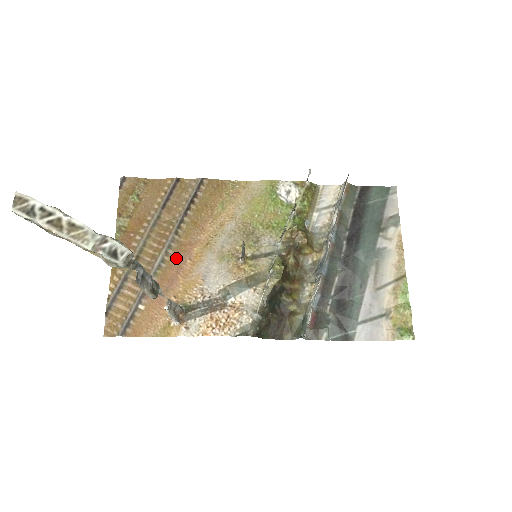
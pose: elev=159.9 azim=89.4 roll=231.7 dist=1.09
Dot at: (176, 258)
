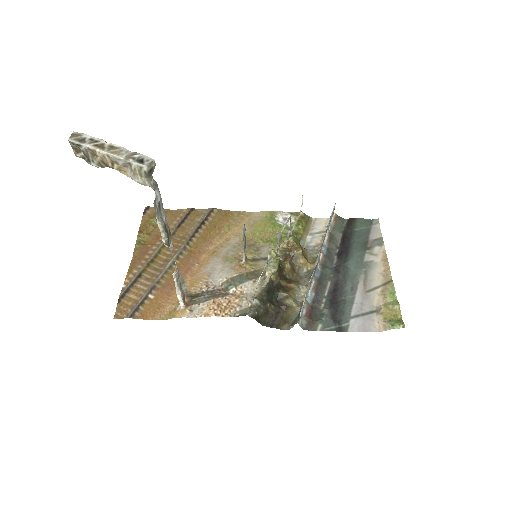
Dot at: (186, 262)
